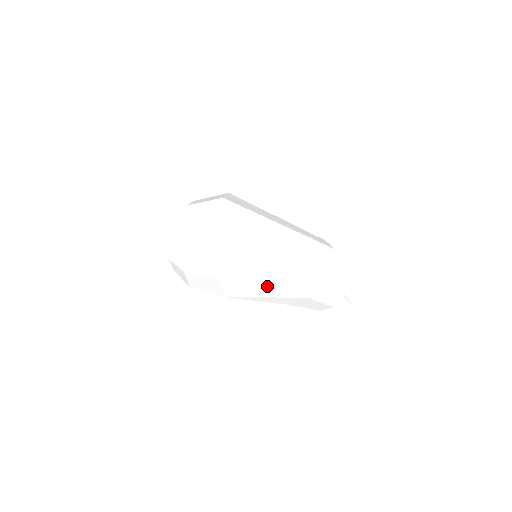
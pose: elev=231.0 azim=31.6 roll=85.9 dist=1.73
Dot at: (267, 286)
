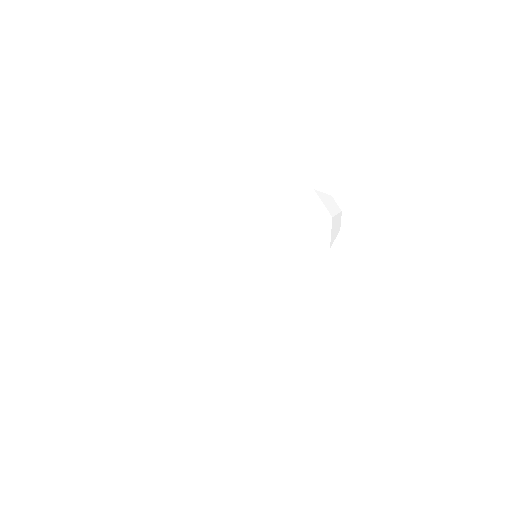
Dot at: (302, 277)
